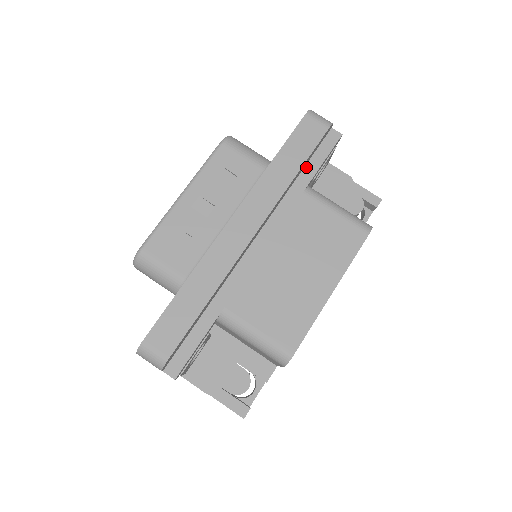
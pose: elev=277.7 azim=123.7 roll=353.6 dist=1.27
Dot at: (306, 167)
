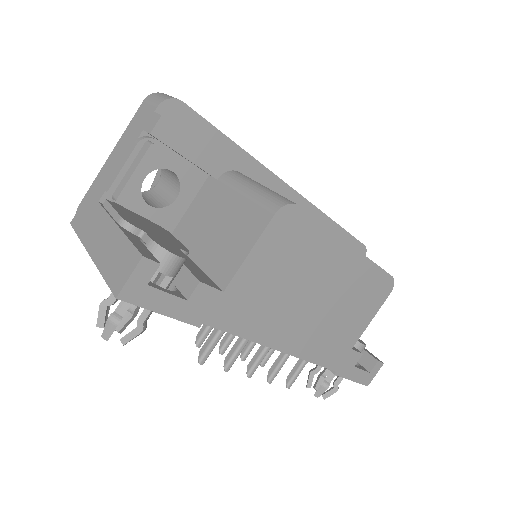
Dot at: occluded
